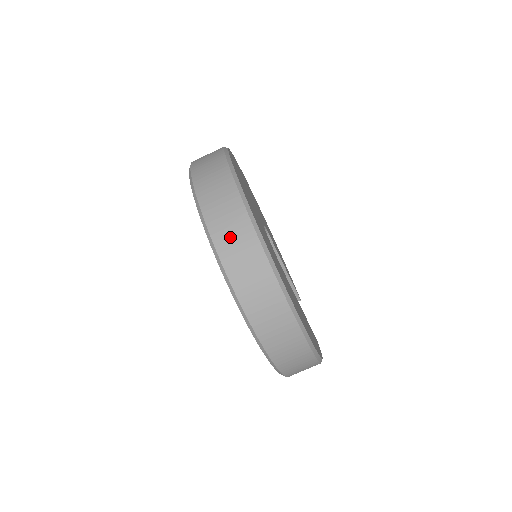
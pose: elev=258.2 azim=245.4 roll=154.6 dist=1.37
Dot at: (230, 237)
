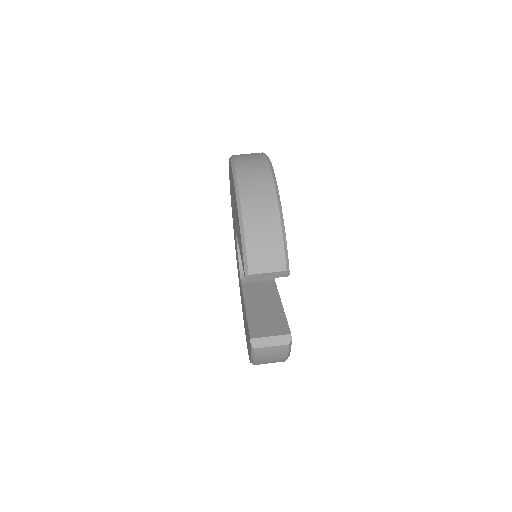
Dot at: occluded
